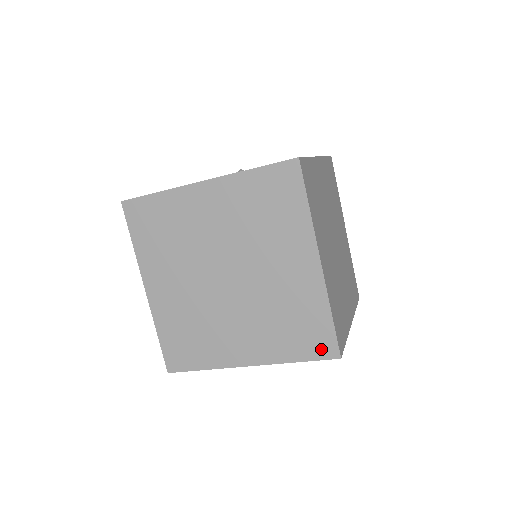
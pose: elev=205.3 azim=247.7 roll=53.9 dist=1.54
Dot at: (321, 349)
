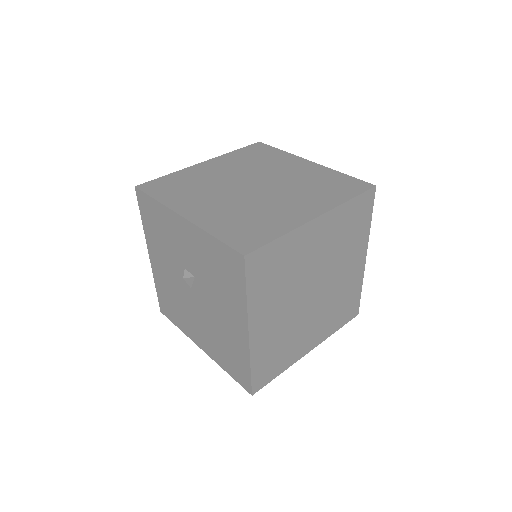
Dot at: occluded
